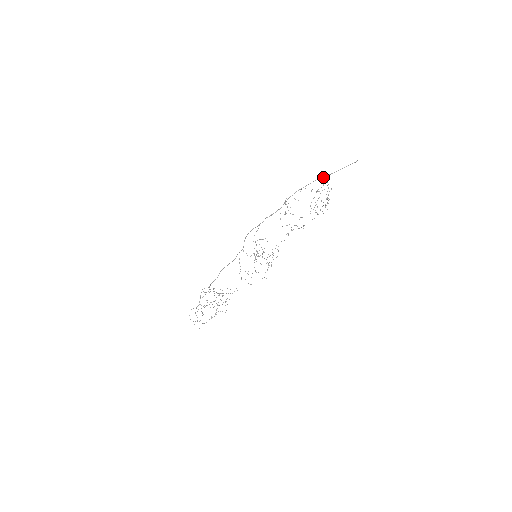
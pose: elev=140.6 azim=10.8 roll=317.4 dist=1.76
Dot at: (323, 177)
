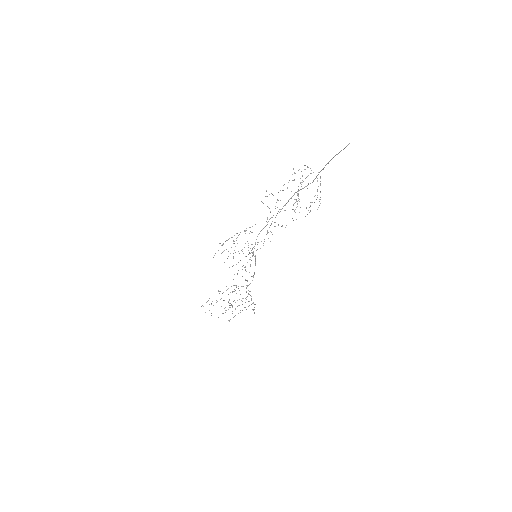
Dot at: (322, 169)
